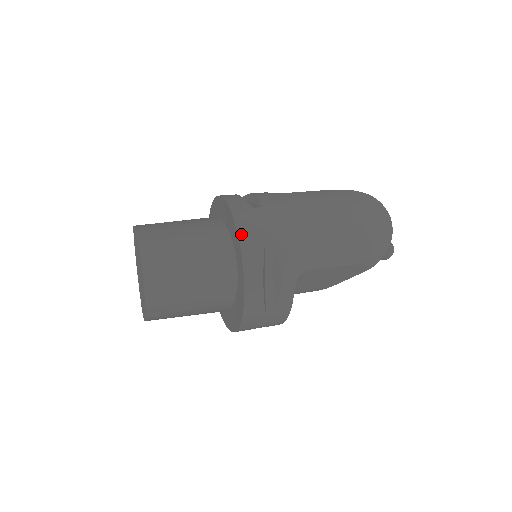
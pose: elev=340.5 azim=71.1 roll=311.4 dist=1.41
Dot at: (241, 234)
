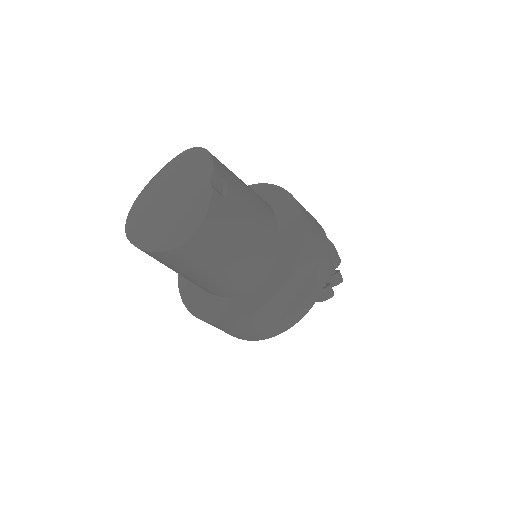
Dot at: occluded
